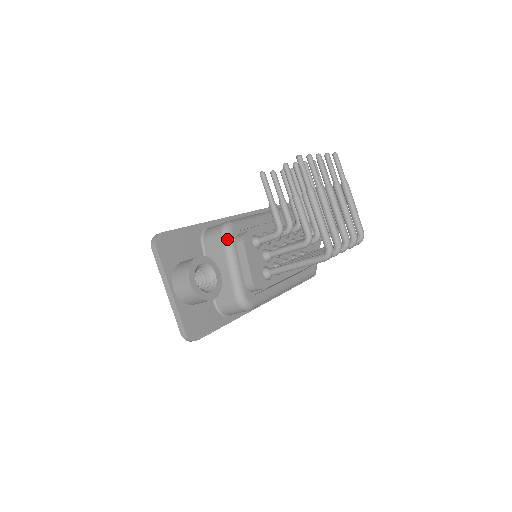
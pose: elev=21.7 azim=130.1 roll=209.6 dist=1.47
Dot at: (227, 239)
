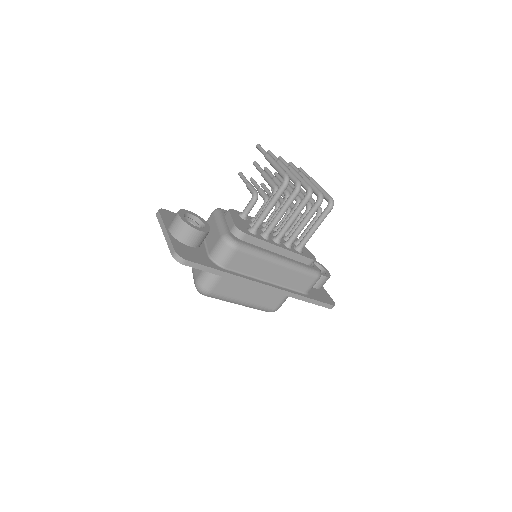
Dot at: (216, 212)
